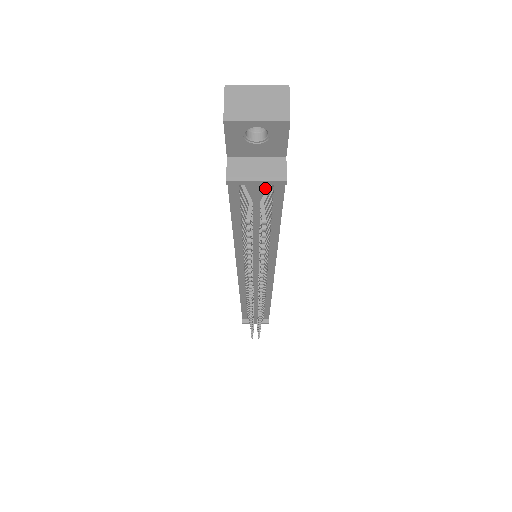
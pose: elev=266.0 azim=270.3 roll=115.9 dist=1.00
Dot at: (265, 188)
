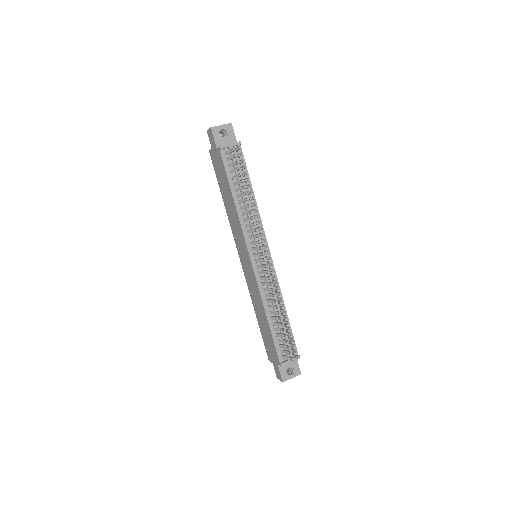
Dot at: occluded
